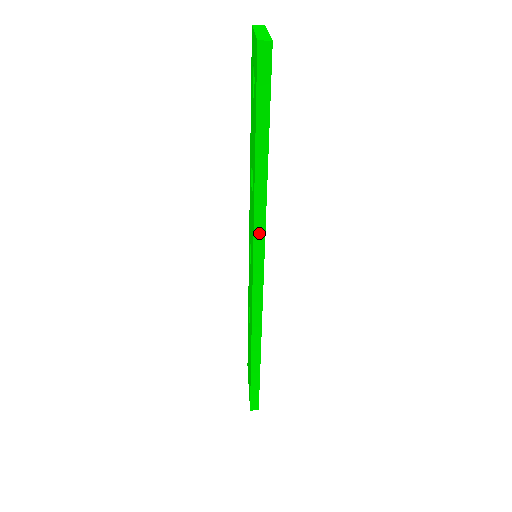
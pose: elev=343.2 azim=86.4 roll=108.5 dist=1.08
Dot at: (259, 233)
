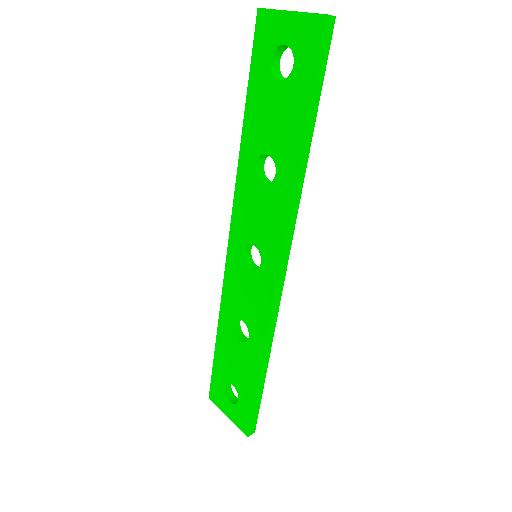
Dot at: (292, 221)
